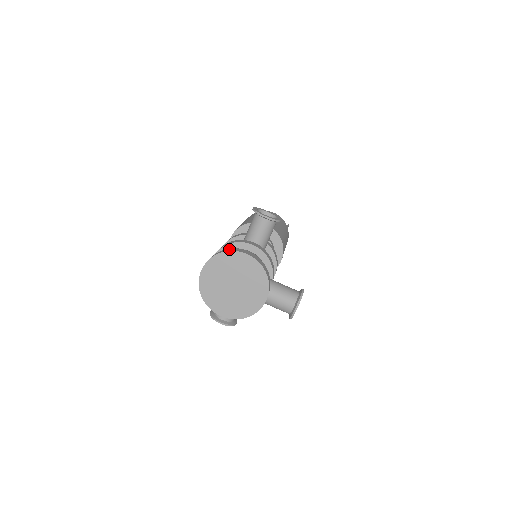
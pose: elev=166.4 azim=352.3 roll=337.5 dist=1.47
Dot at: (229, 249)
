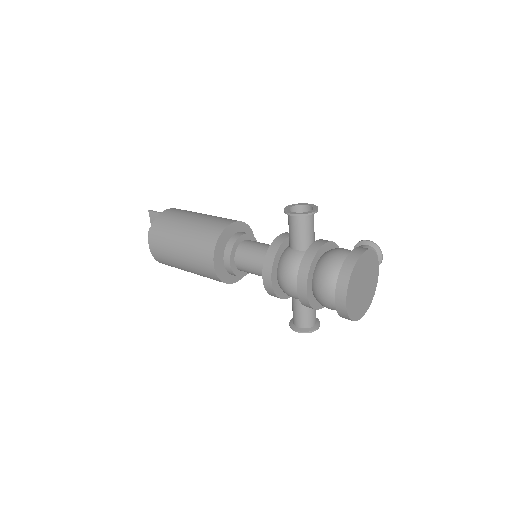
Dot at: (349, 262)
